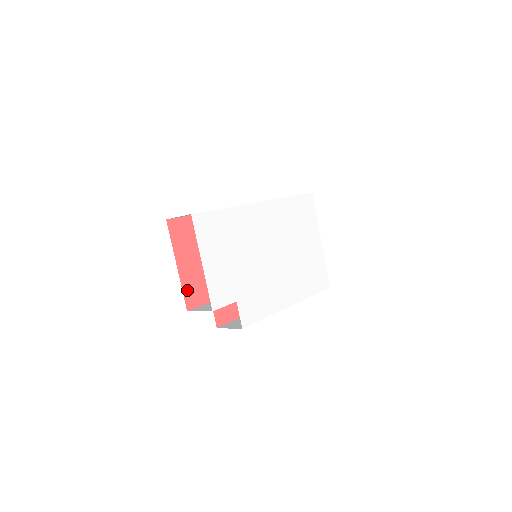
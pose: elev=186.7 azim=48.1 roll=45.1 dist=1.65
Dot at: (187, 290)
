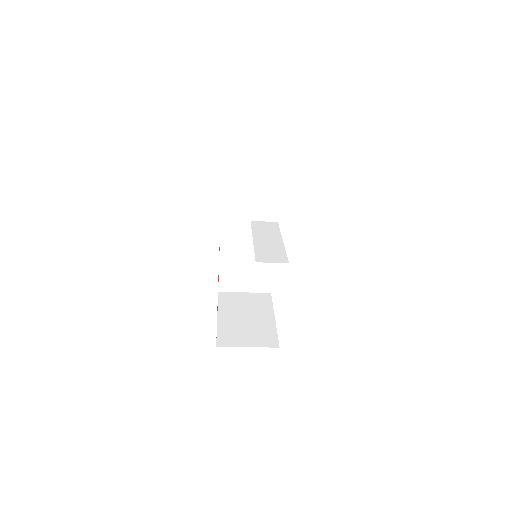
Dot at: occluded
